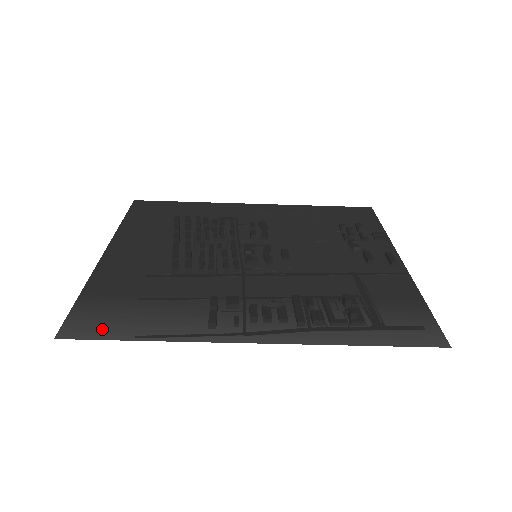
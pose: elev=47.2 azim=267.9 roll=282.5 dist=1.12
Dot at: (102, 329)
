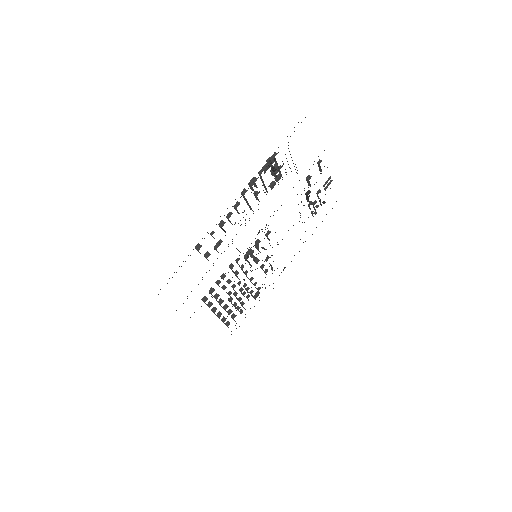
Dot at: occluded
